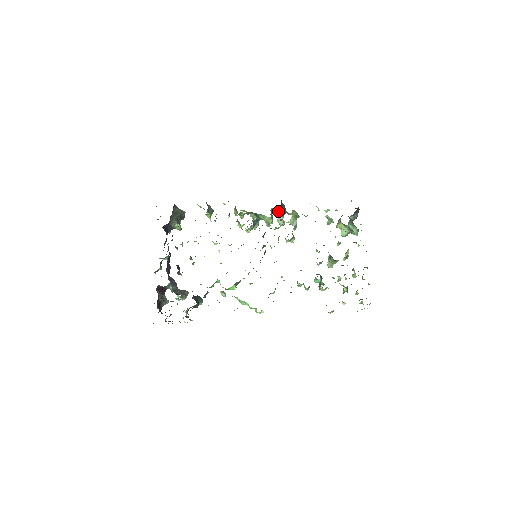
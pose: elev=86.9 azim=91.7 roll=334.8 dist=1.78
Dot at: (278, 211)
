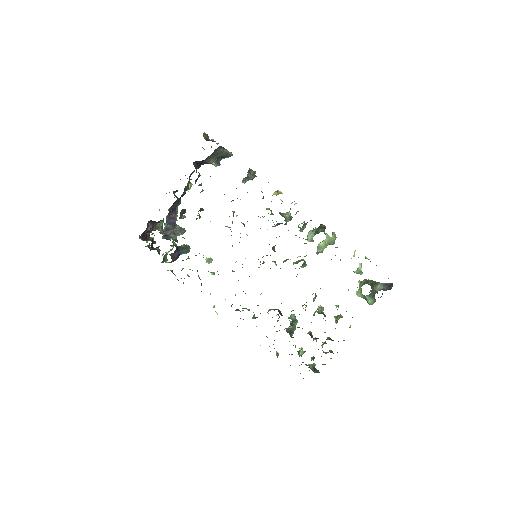
Dot at: (313, 228)
